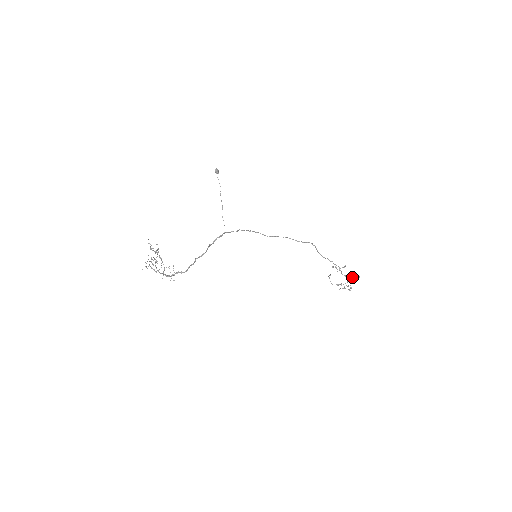
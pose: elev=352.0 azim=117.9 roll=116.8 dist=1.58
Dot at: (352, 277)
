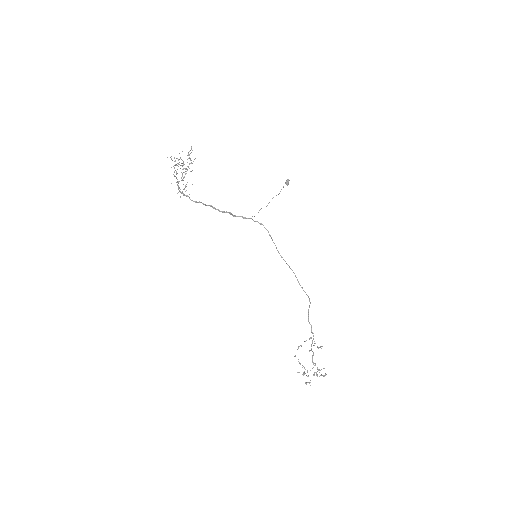
Dot at: (319, 369)
